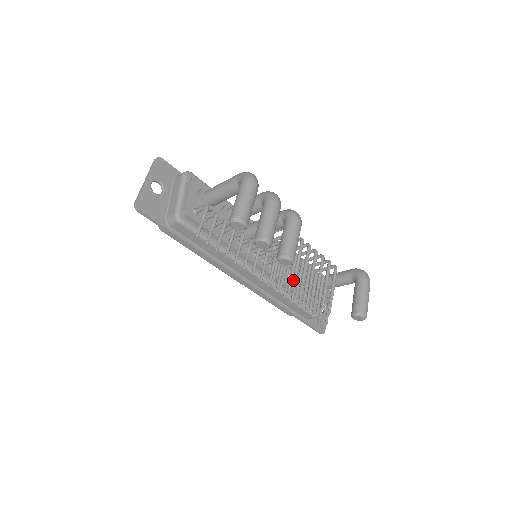
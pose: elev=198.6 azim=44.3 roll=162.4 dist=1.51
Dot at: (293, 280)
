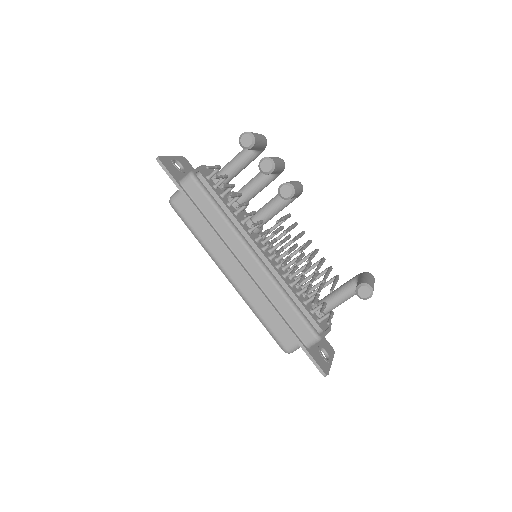
Dot at: (293, 239)
